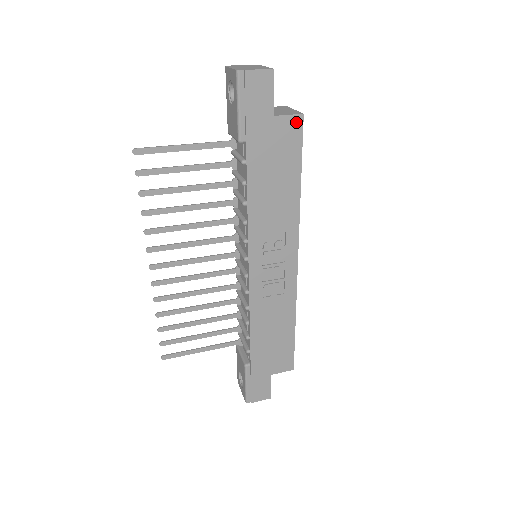
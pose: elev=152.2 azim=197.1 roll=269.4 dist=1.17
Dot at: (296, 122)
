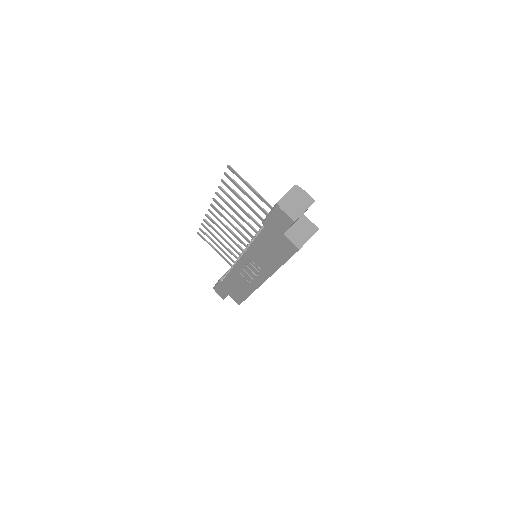
Dot at: (294, 248)
